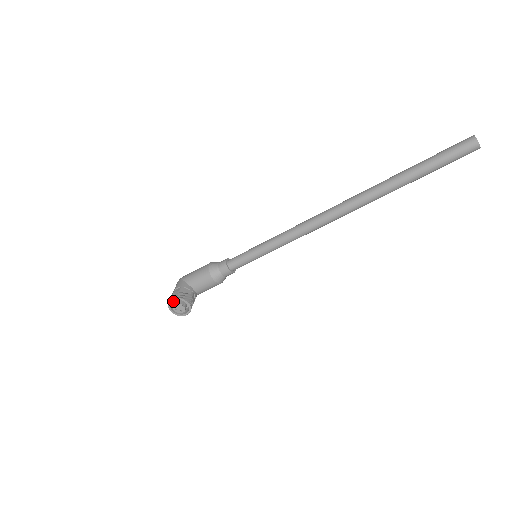
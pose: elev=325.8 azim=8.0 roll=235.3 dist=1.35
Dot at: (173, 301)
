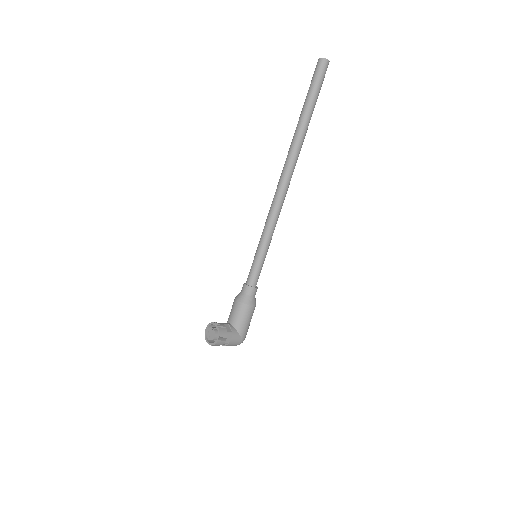
Dot at: (214, 340)
